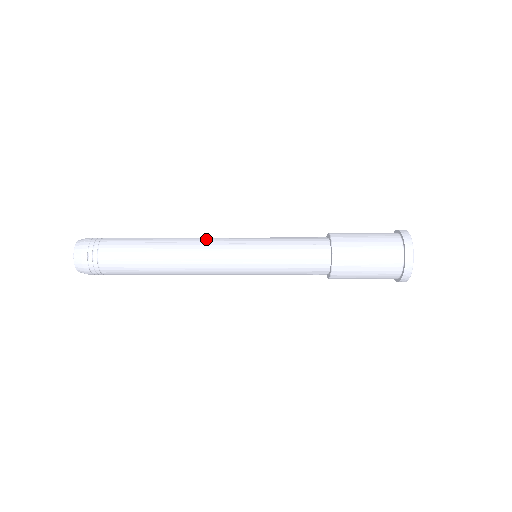
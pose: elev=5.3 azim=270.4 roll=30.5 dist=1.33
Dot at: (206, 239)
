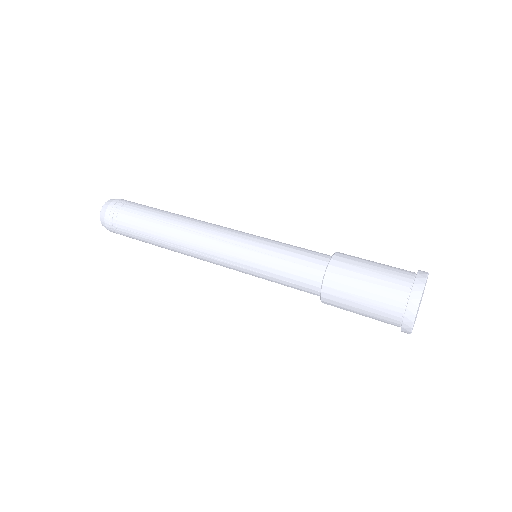
Dot at: (201, 248)
